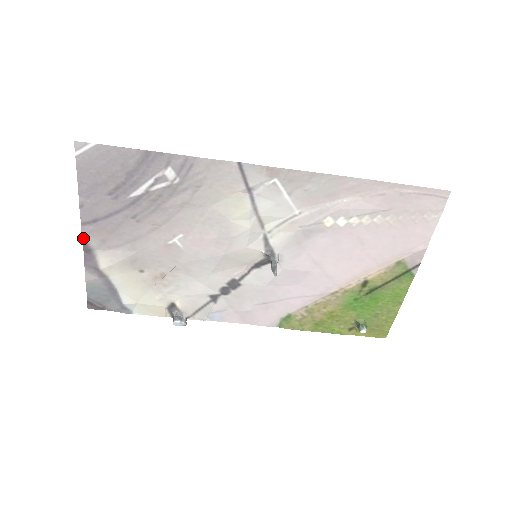
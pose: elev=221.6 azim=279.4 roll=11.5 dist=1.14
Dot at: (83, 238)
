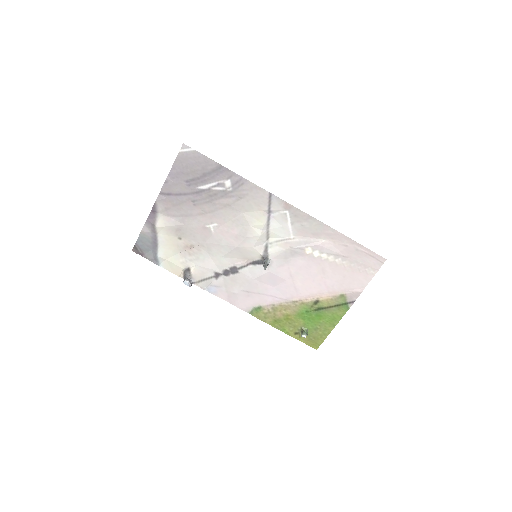
Dot at: (156, 202)
